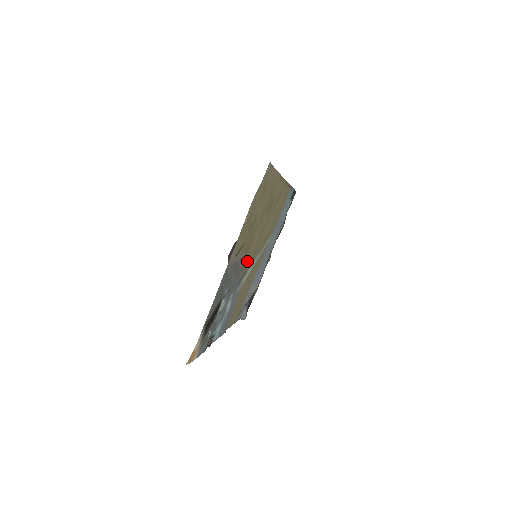
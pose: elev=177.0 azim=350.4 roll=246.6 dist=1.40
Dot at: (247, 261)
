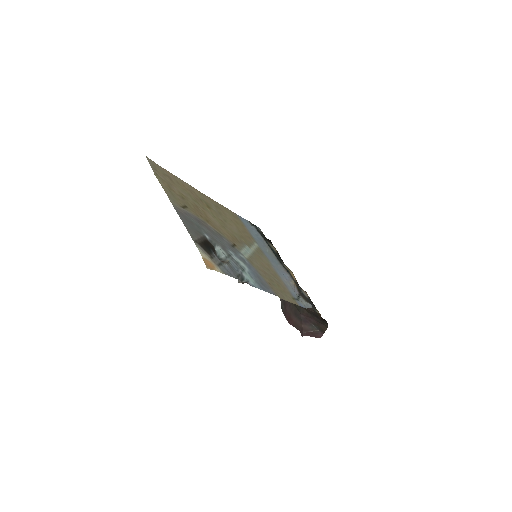
Dot at: (223, 234)
